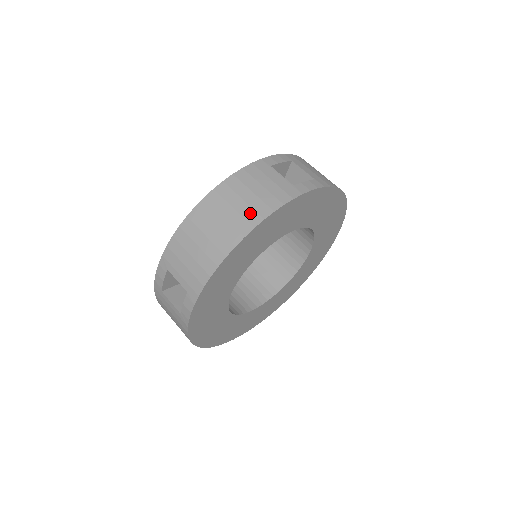
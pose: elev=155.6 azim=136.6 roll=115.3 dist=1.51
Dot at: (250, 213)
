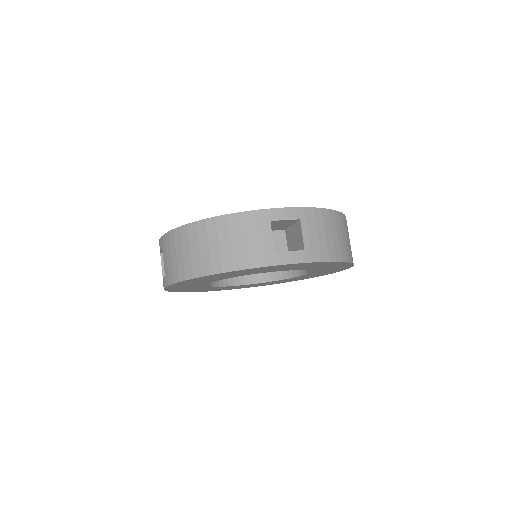
Dot at: occluded
